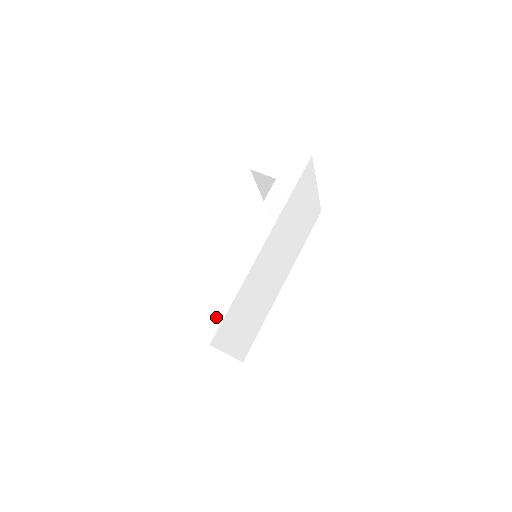
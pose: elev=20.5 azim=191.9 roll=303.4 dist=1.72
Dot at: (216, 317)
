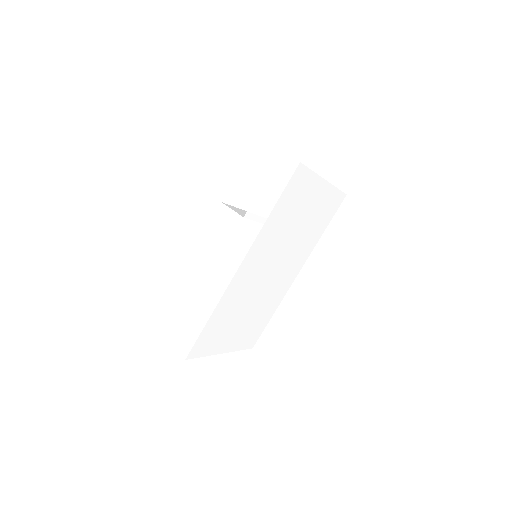
Dot at: (192, 334)
